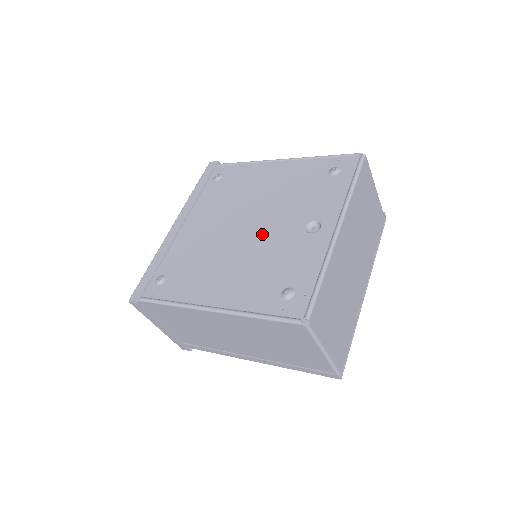
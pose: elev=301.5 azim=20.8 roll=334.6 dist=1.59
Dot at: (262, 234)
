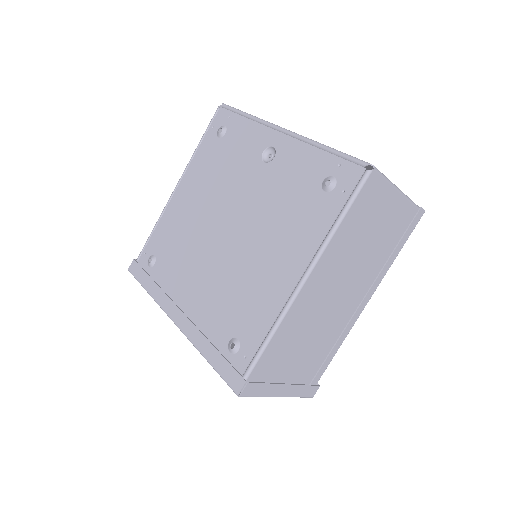
Dot at: (246, 211)
